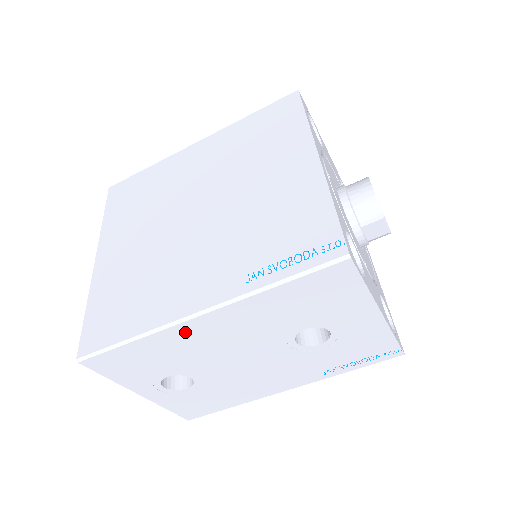
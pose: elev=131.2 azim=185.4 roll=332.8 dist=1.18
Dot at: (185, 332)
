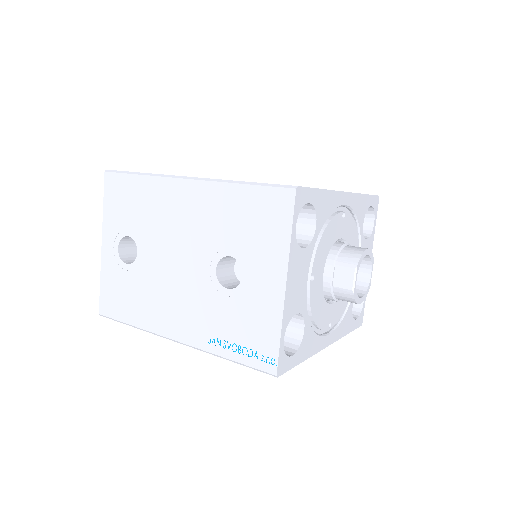
Dot at: (169, 190)
